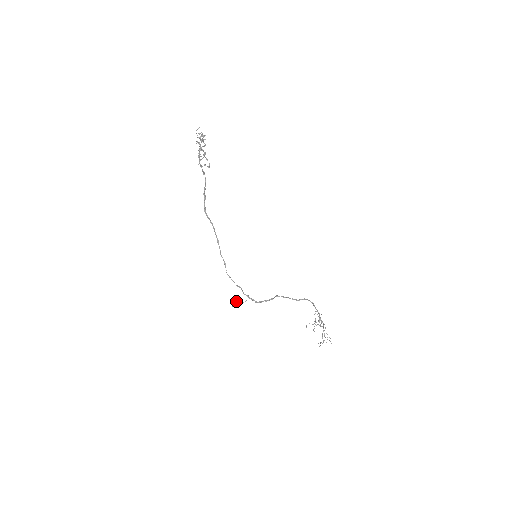
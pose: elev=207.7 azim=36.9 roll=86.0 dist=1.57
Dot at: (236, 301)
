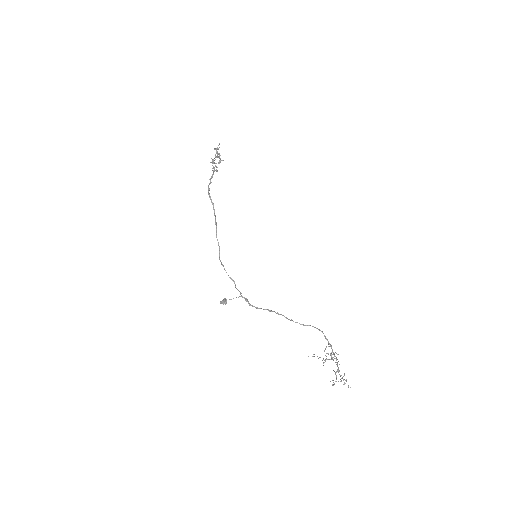
Dot at: occluded
